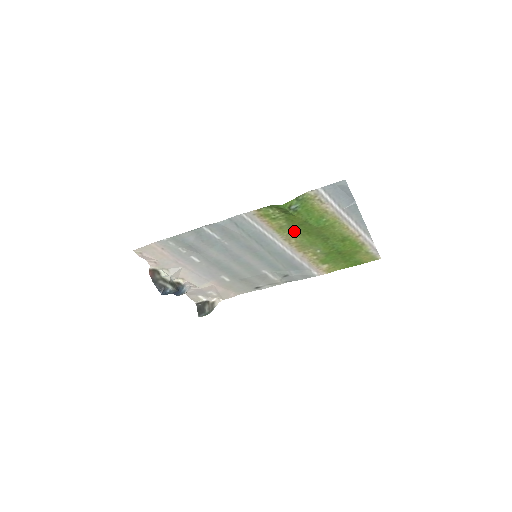
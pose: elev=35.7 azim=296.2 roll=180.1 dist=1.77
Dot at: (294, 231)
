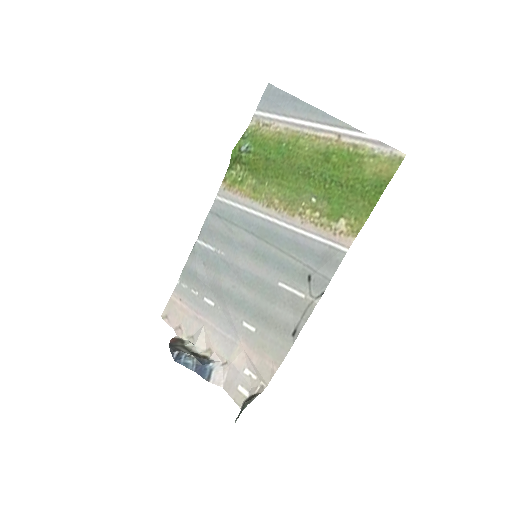
Dot at: (268, 185)
